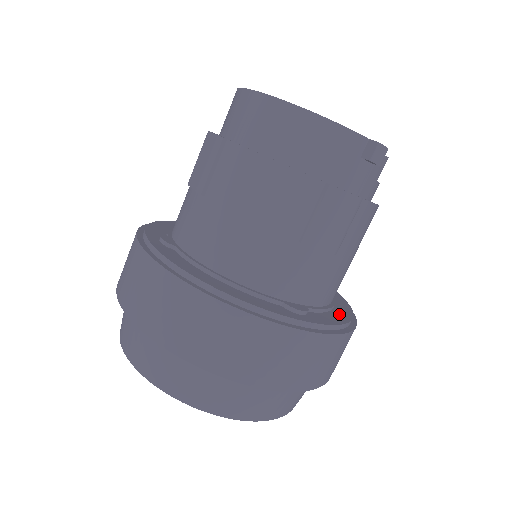
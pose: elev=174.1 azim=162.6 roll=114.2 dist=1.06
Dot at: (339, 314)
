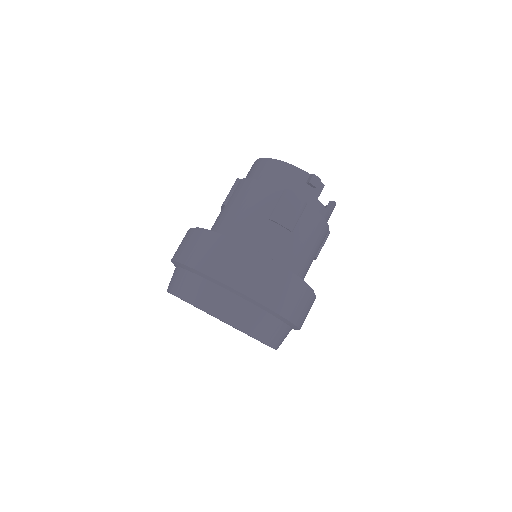
Dot at: occluded
